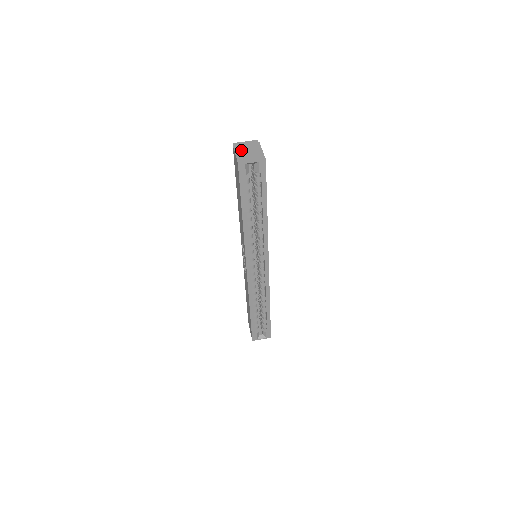
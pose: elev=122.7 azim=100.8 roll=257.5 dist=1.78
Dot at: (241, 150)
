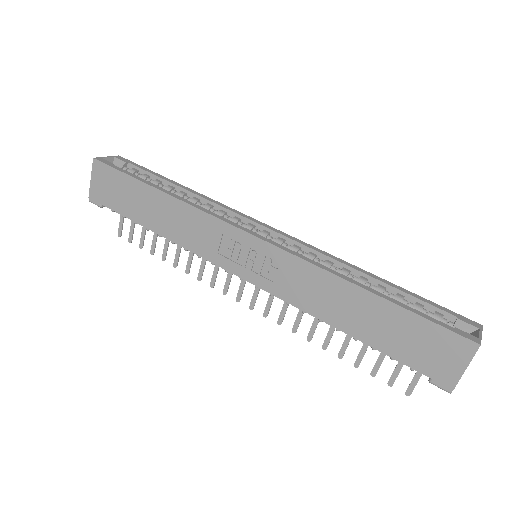
Dot at: occluded
